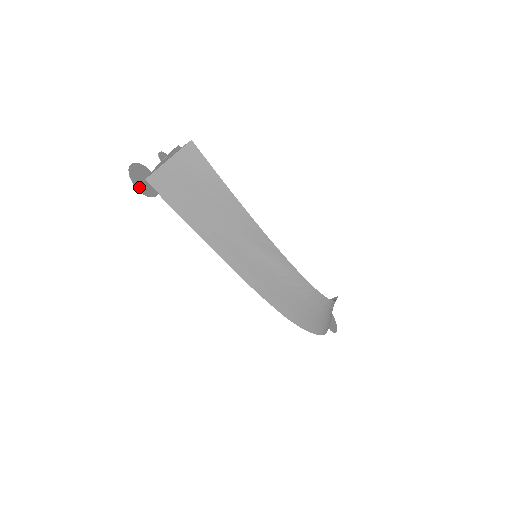
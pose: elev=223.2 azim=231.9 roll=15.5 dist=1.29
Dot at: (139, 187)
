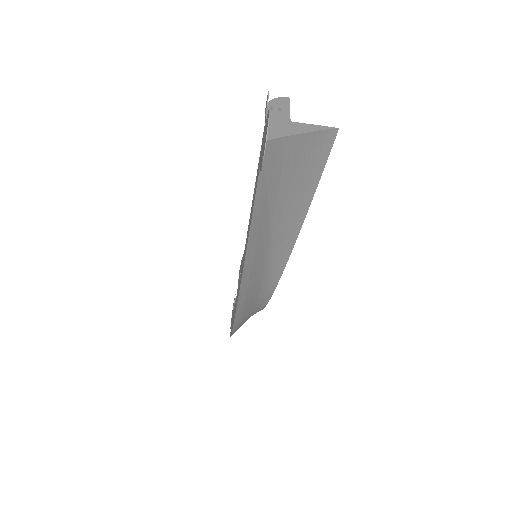
Dot at: (264, 154)
